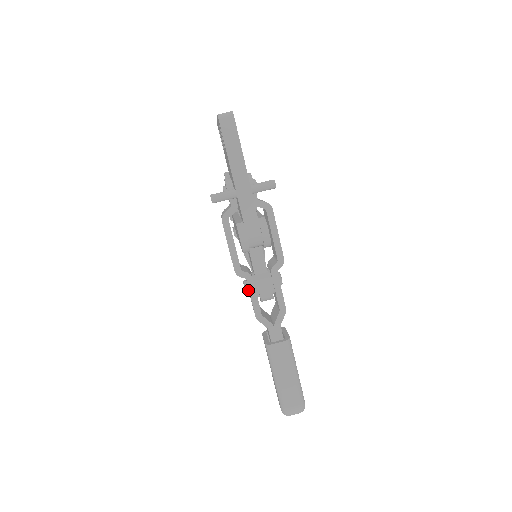
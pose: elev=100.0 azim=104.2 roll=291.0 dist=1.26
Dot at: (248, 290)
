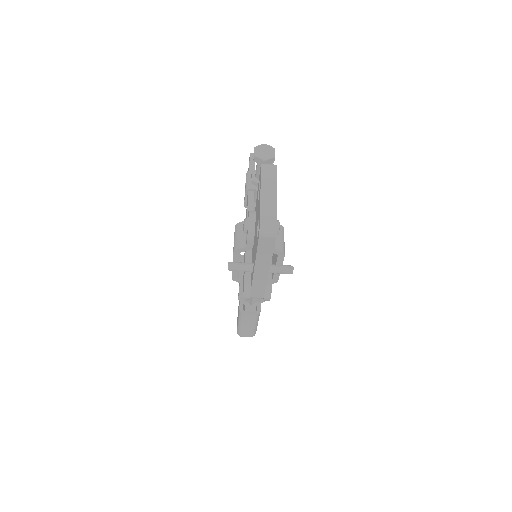
Dot at: occluded
